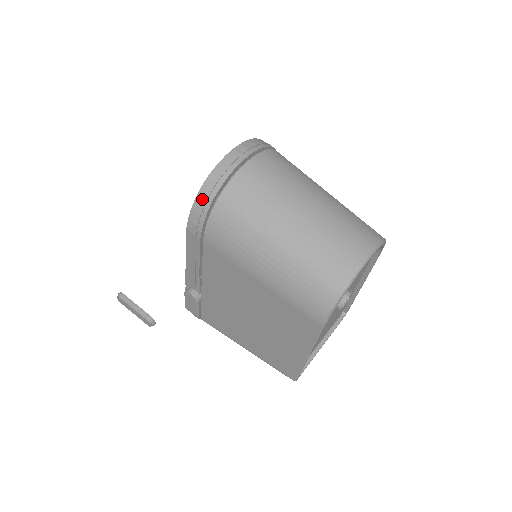
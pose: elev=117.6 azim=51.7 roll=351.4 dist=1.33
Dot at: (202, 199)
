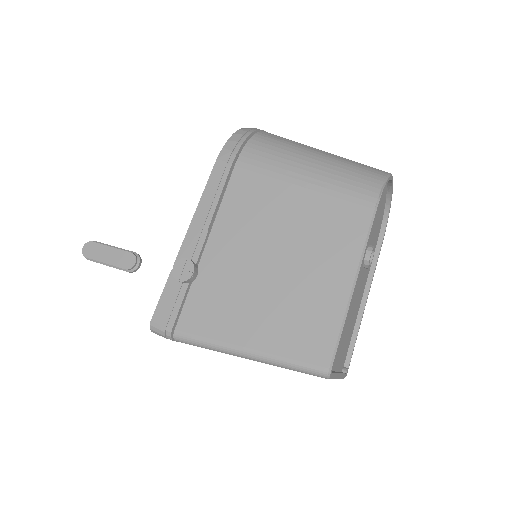
Dot at: (241, 133)
